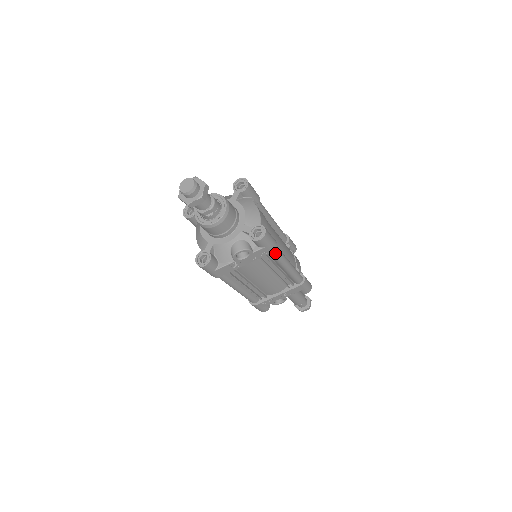
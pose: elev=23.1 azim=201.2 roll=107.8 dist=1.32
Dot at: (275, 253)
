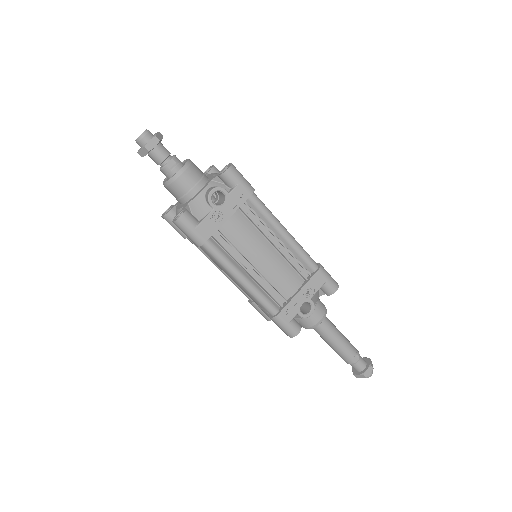
Dot at: (257, 202)
